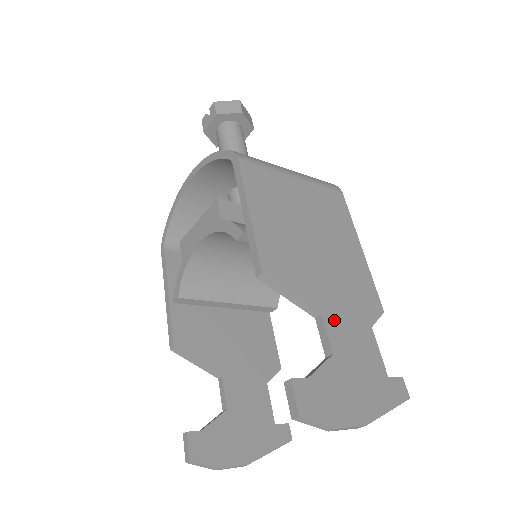
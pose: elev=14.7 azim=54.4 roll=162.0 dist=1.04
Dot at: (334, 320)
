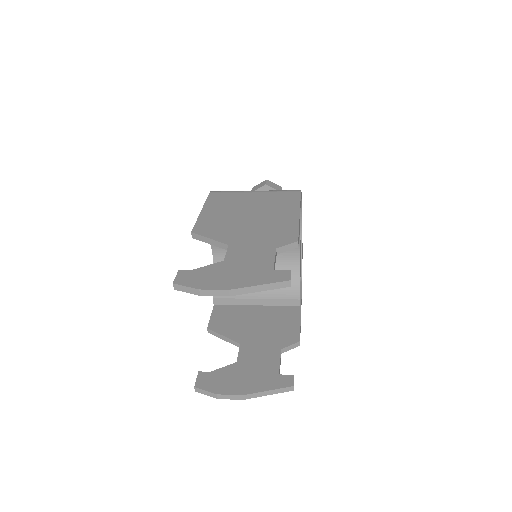
Dot at: (238, 247)
